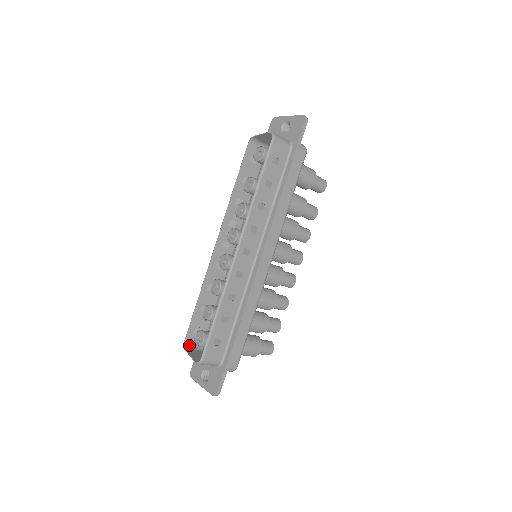
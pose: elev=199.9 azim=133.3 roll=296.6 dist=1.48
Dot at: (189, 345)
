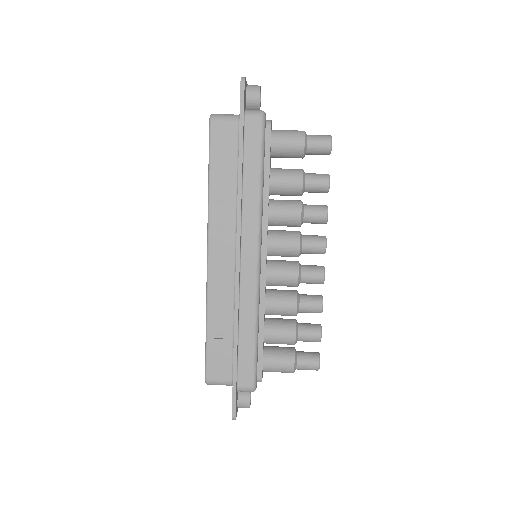
Dot at: occluded
